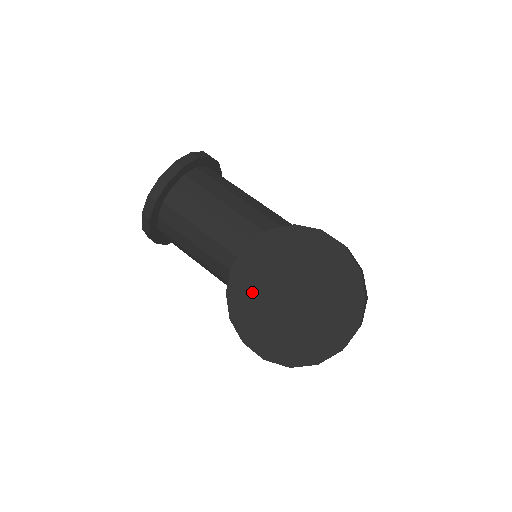
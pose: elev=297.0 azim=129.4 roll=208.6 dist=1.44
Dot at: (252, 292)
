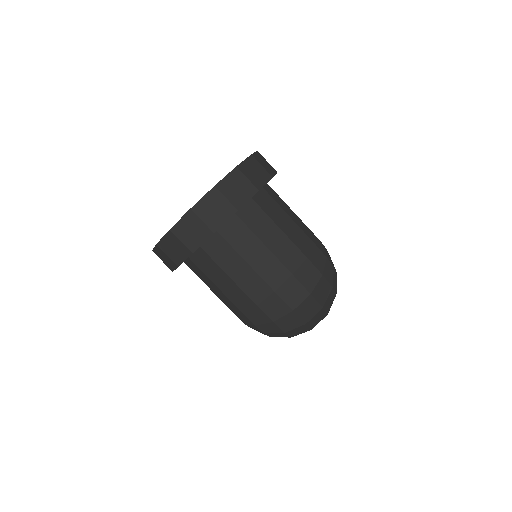
Dot at: occluded
